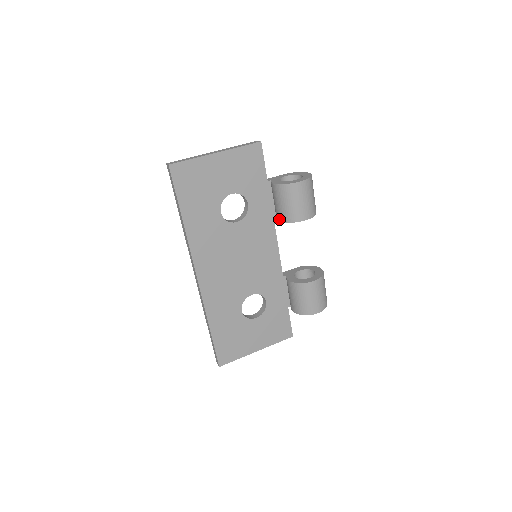
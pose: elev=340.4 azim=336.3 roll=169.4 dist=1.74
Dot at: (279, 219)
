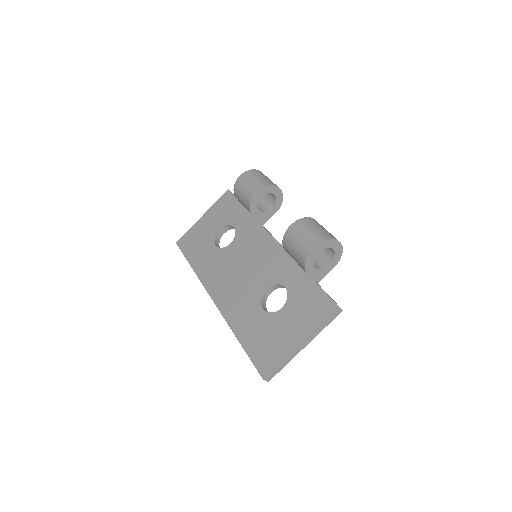
Dot at: occluded
